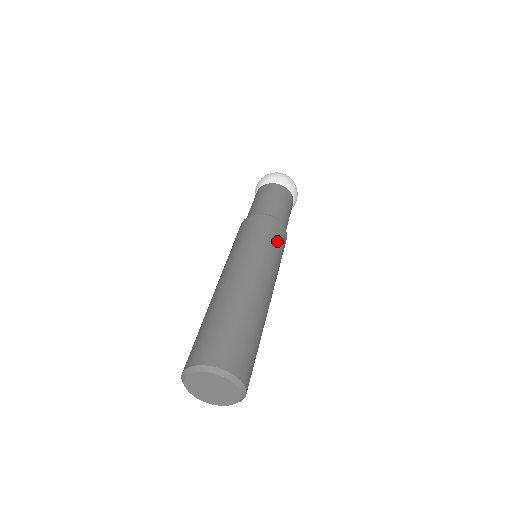
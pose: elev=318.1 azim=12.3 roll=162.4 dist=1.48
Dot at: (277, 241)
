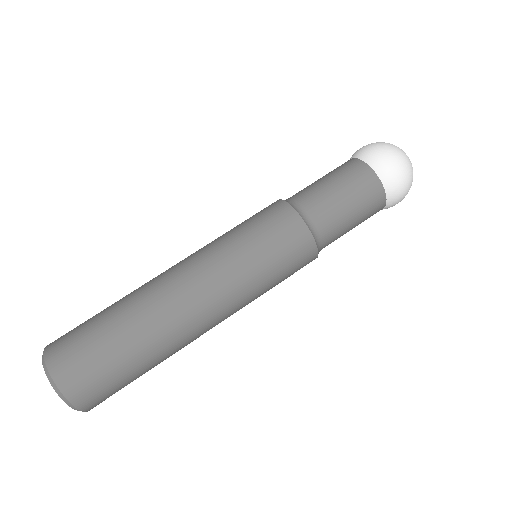
Dot at: (285, 272)
